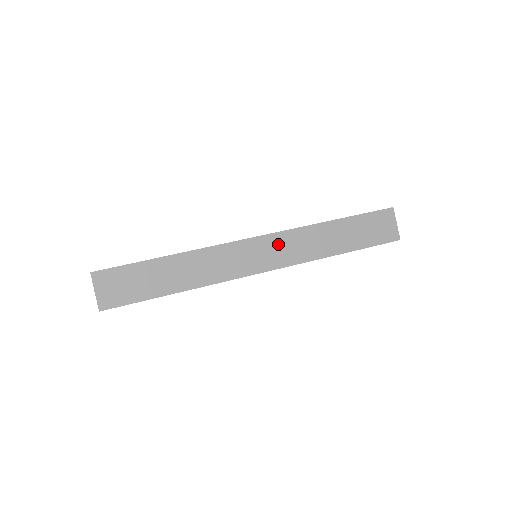
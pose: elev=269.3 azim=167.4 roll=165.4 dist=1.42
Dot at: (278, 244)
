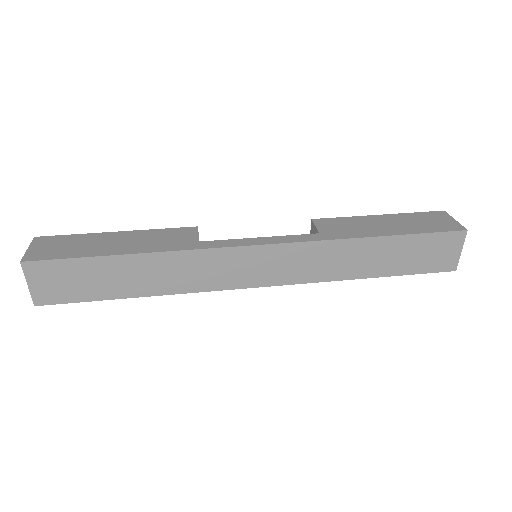
Dot at: (288, 257)
